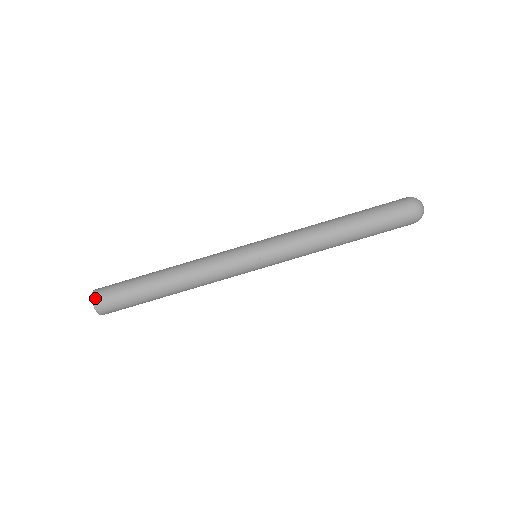
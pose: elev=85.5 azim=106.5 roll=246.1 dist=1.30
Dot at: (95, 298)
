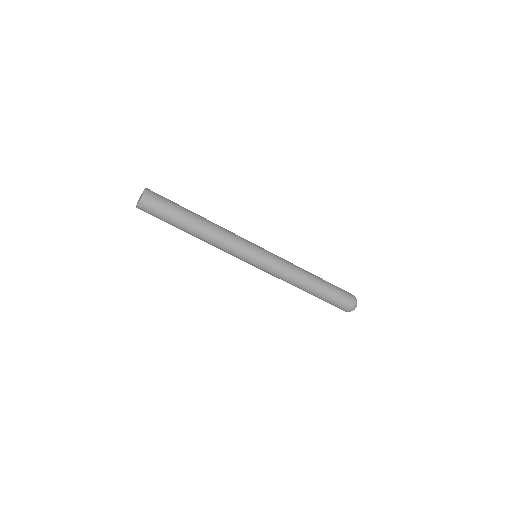
Dot at: (141, 205)
